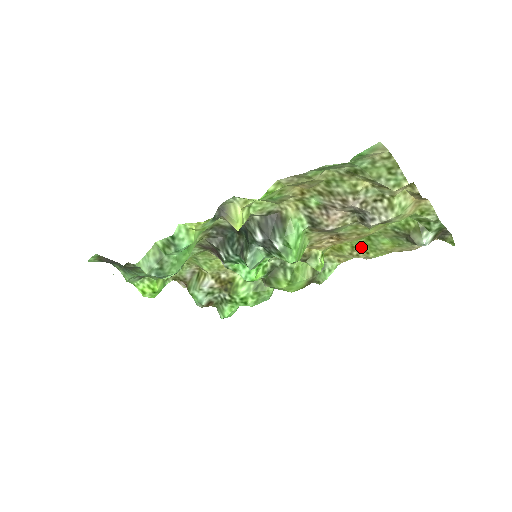
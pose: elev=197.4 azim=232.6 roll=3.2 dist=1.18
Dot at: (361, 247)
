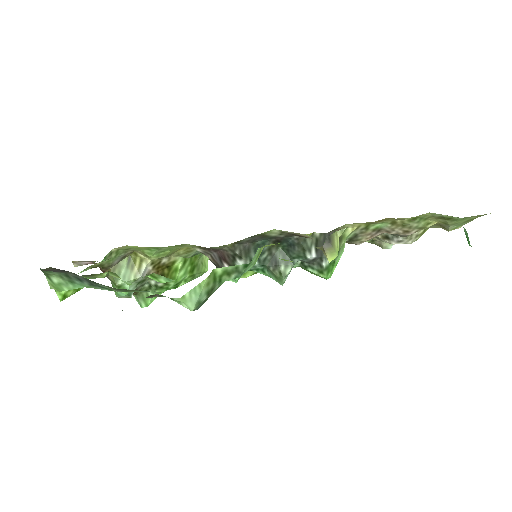
Dot at: occluded
